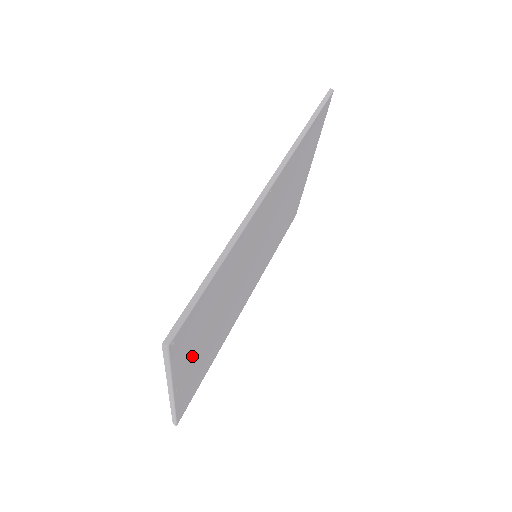
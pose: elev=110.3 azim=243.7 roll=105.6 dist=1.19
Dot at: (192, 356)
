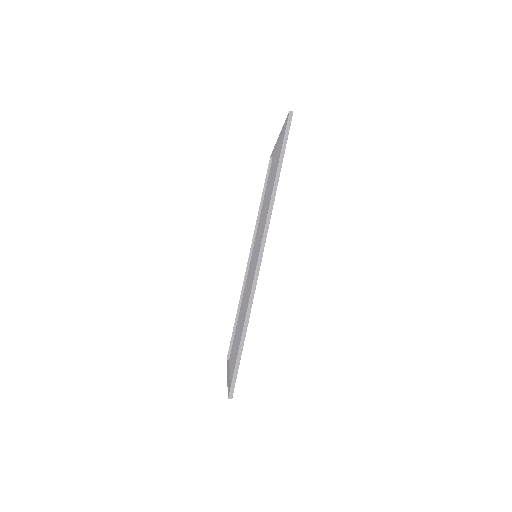
Dot at: occluded
